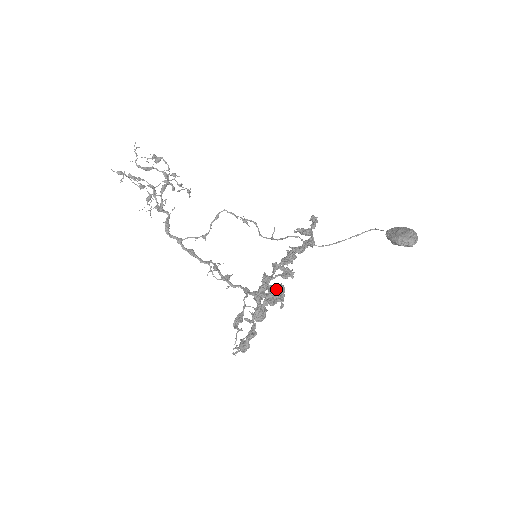
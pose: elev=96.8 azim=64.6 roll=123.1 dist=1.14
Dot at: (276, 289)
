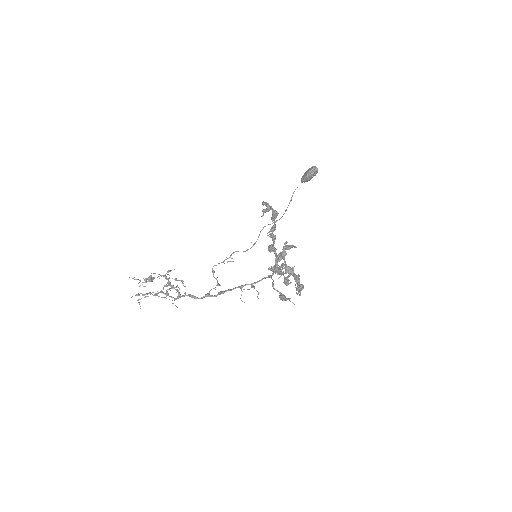
Dot at: (284, 246)
